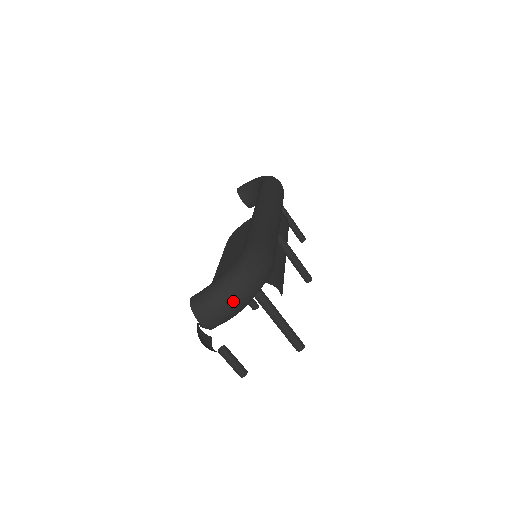
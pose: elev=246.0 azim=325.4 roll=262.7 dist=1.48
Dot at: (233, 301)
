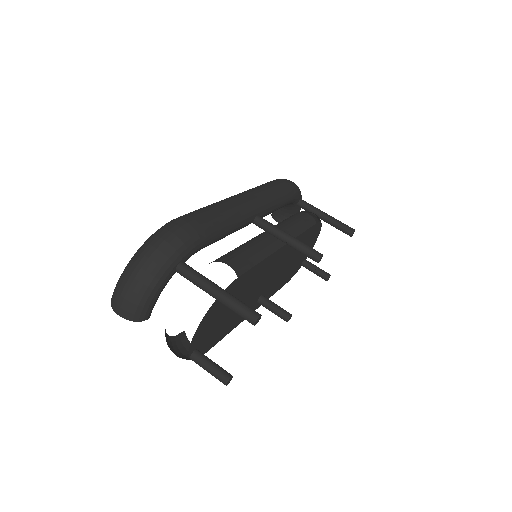
Dot at: (137, 279)
